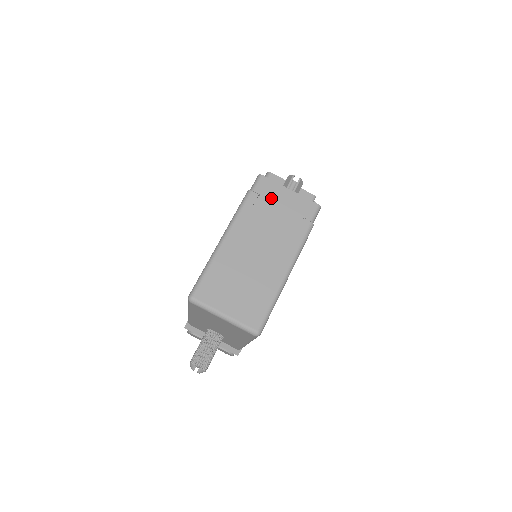
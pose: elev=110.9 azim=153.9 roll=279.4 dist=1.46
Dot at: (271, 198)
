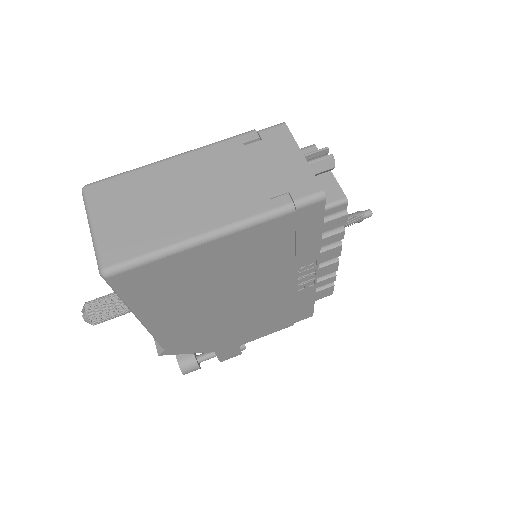
Dot at: (271, 150)
